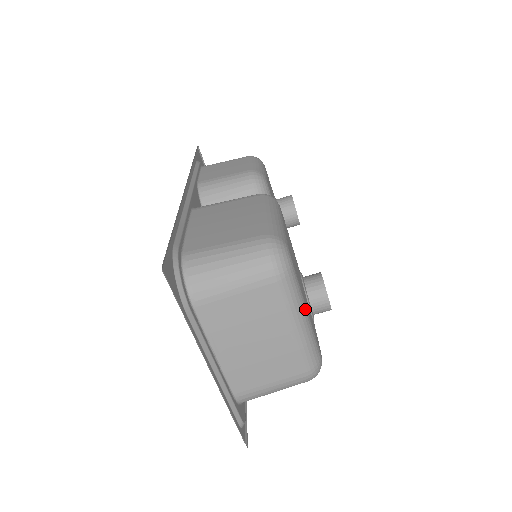
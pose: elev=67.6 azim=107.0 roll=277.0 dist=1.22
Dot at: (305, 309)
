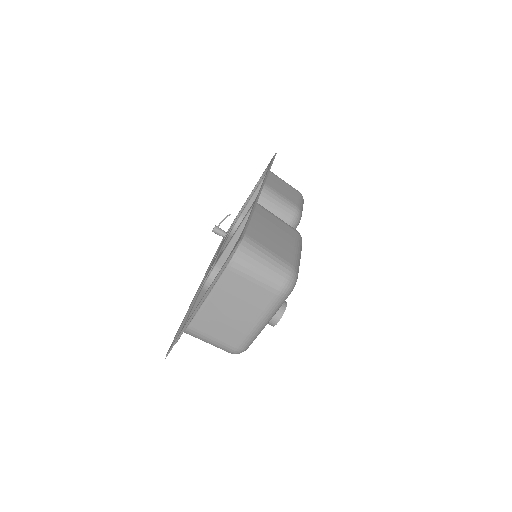
Dot at: (271, 318)
